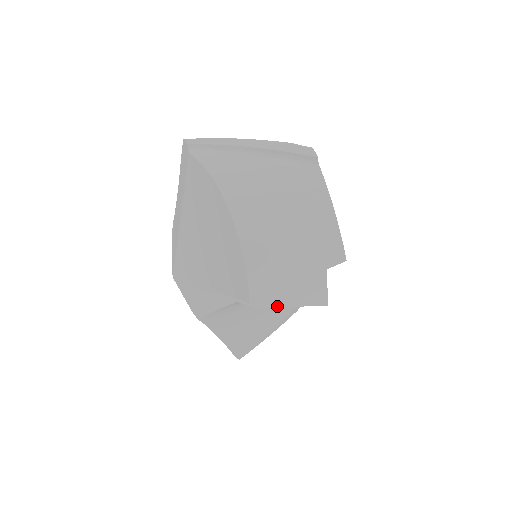
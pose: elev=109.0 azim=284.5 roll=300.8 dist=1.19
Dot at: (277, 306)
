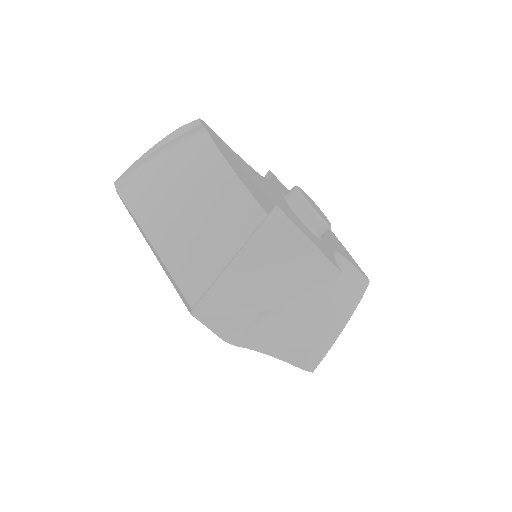
Dot at: (283, 299)
